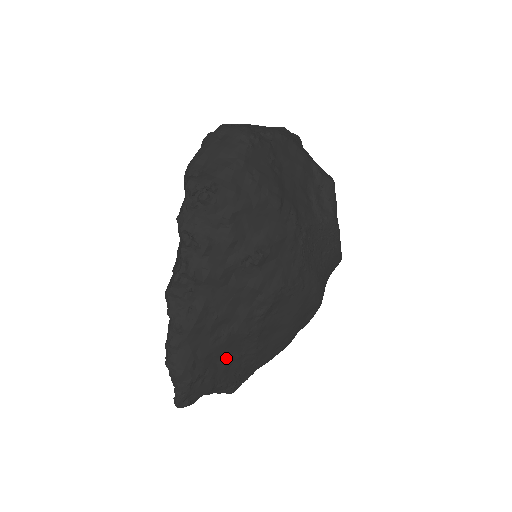
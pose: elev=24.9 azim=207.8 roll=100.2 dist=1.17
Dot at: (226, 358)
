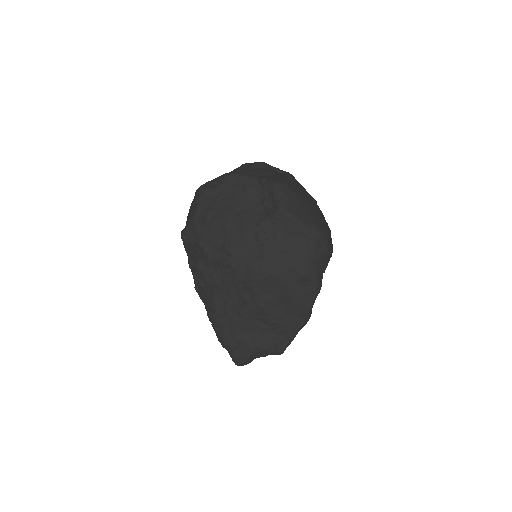
Dot at: (253, 330)
